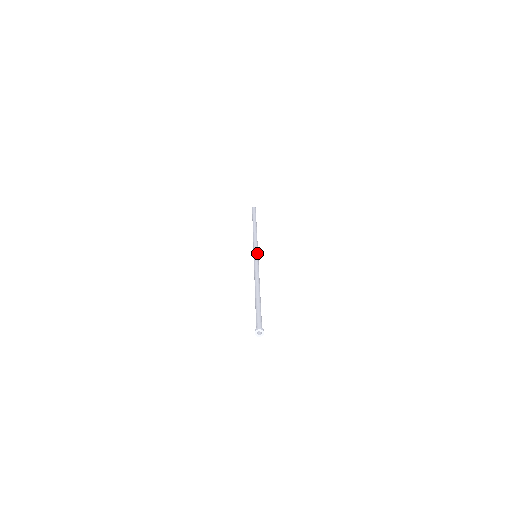
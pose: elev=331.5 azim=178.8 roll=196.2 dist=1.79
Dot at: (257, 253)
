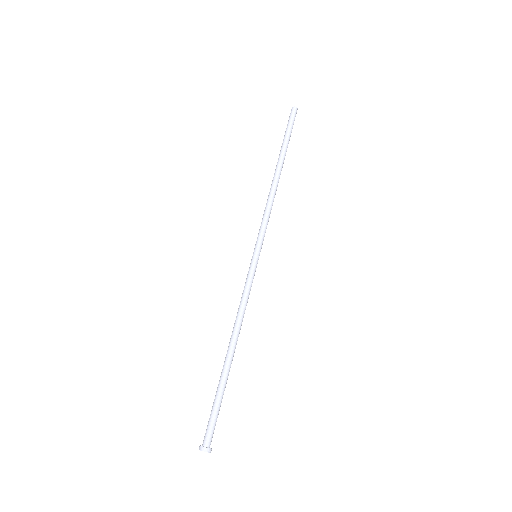
Dot at: occluded
